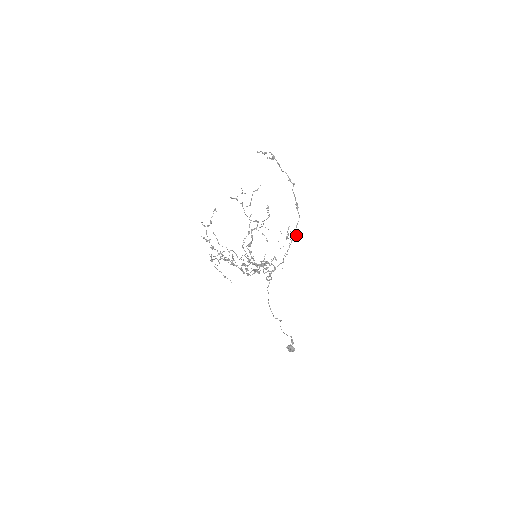
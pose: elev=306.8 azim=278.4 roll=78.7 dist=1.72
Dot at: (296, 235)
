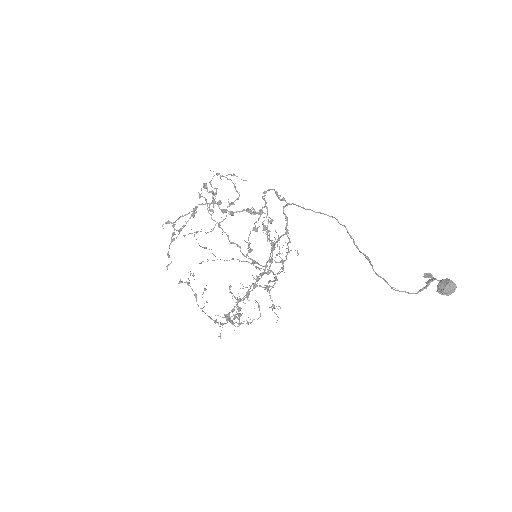
Dot at: occluded
